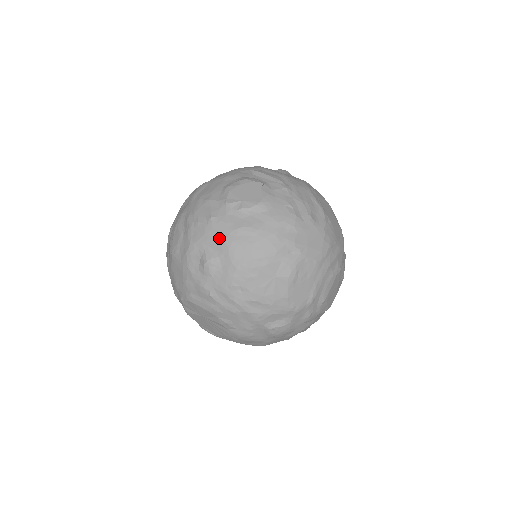
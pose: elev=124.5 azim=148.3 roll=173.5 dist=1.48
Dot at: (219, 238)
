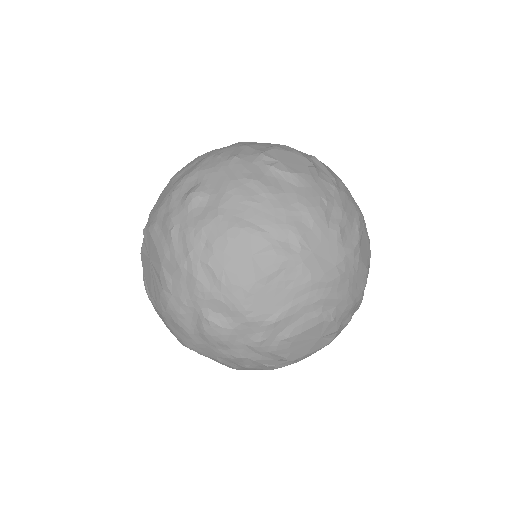
Dot at: (226, 177)
